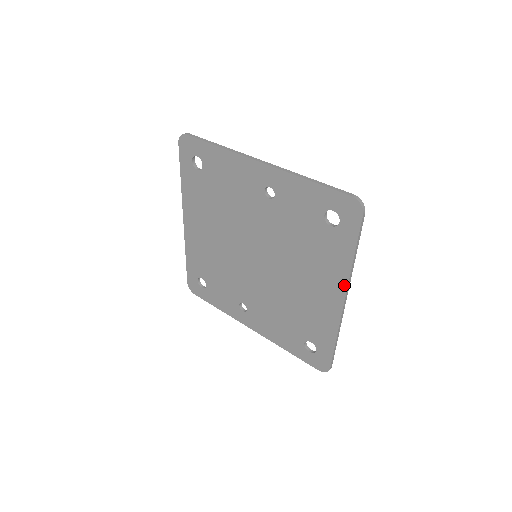
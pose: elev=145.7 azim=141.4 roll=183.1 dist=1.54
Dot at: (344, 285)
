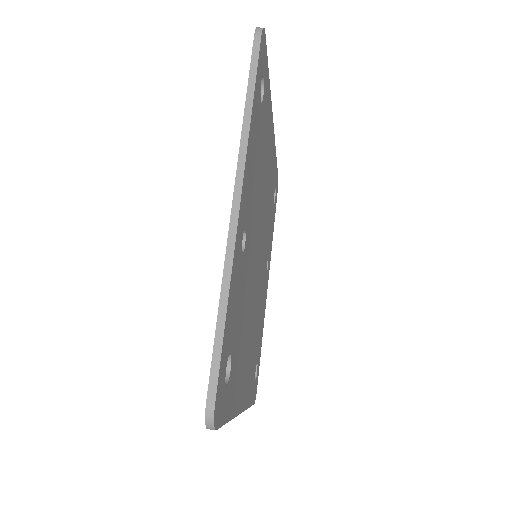
Dot at: occluded
